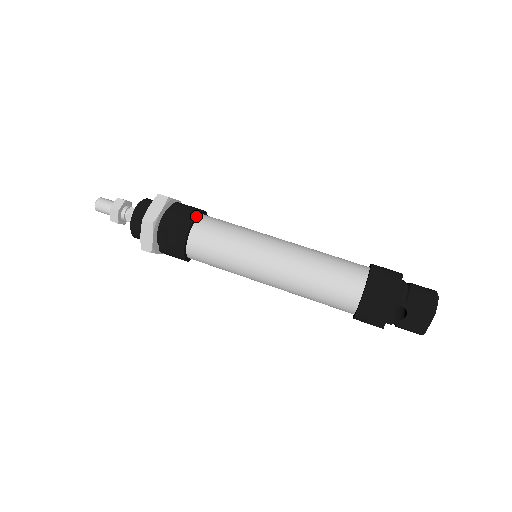
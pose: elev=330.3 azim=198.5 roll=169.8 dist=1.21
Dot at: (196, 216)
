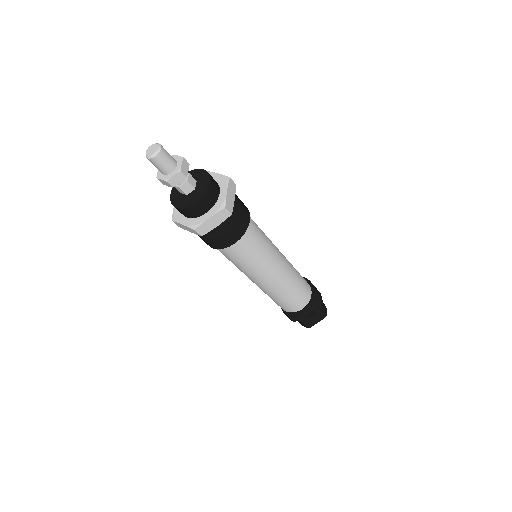
Dot at: (249, 213)
